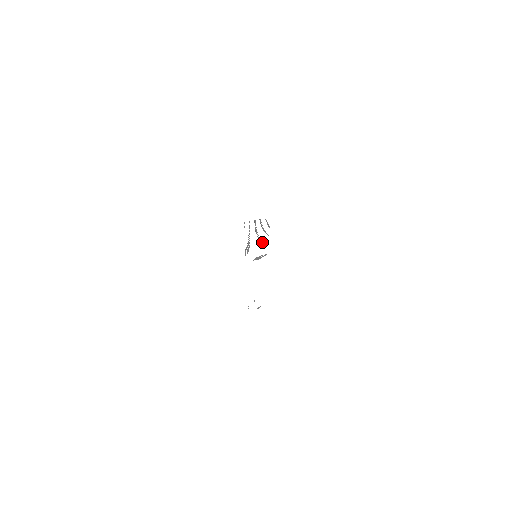
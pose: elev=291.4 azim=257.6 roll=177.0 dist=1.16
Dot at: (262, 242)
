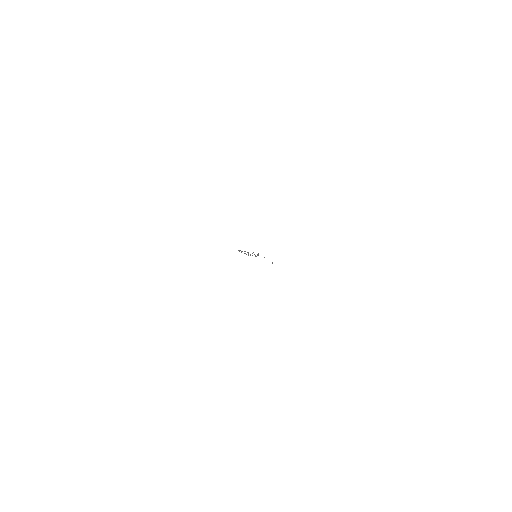
Dot at: occluded
